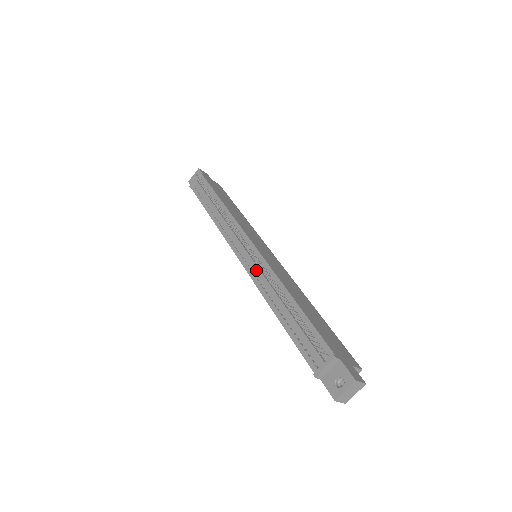
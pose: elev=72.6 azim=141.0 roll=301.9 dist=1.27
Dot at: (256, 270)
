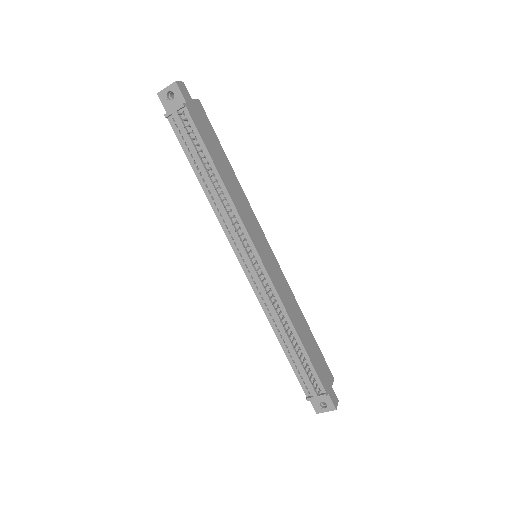
Dot at: (263, 293)
